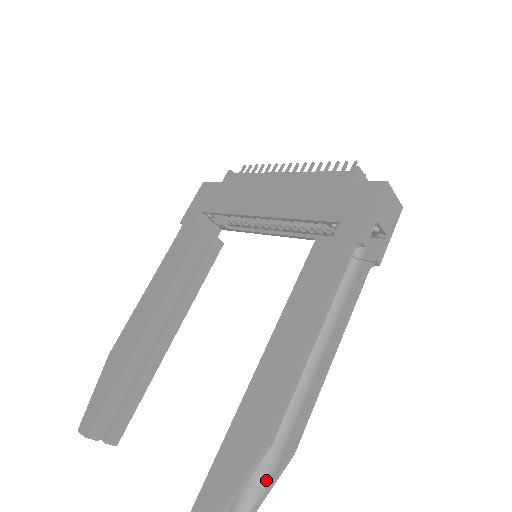
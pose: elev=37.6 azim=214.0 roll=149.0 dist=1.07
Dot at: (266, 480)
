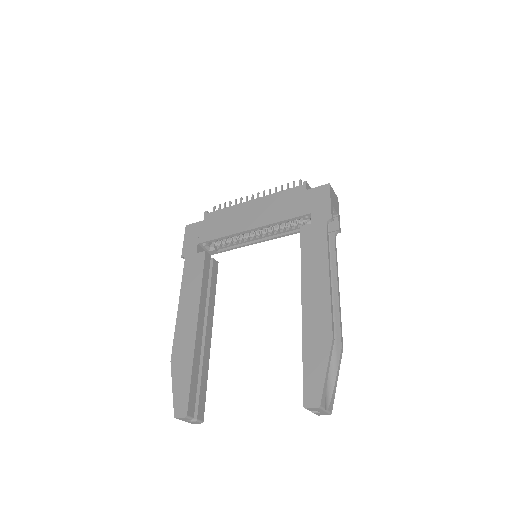
Dot at: (334, 368)
